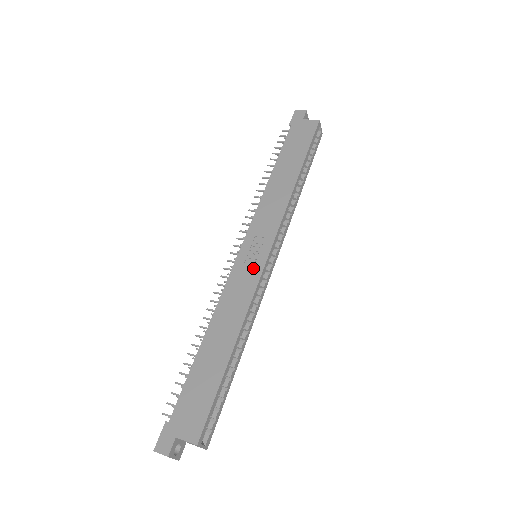
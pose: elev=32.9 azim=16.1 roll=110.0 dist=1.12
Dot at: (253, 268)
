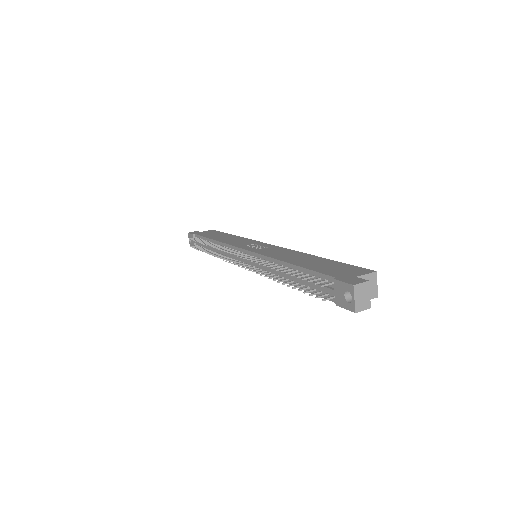
Dot at: (268, 247)
